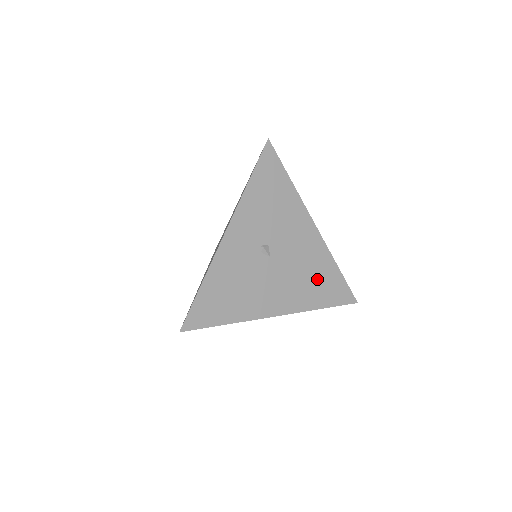
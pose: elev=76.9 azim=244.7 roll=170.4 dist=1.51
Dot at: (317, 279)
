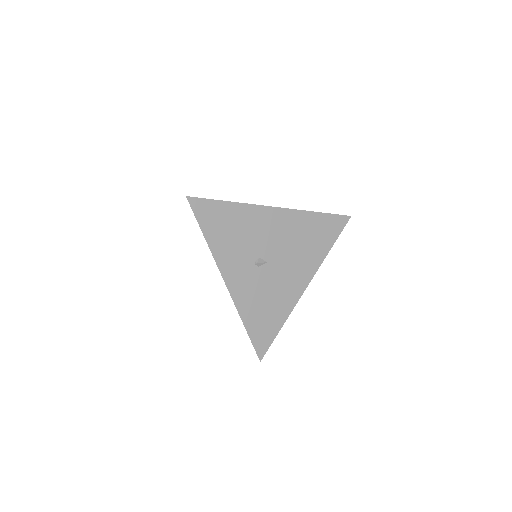
Dot at: (310, 236)
